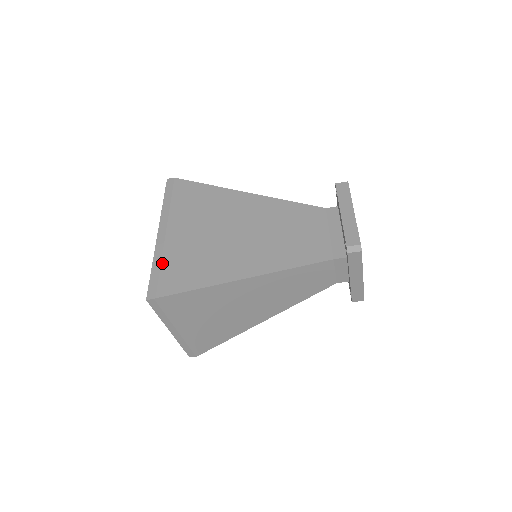
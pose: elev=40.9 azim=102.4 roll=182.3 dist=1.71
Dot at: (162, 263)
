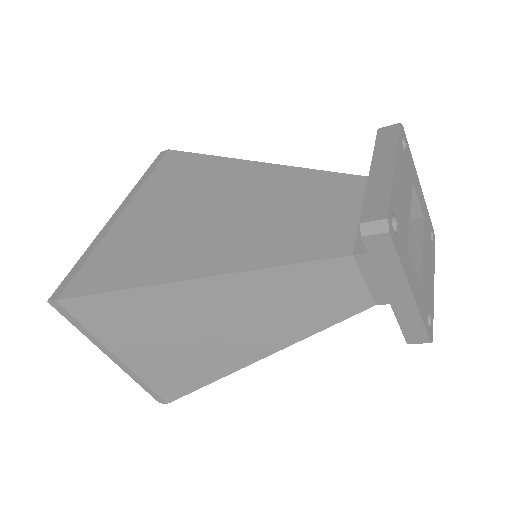
Dot at: (93, 252)
